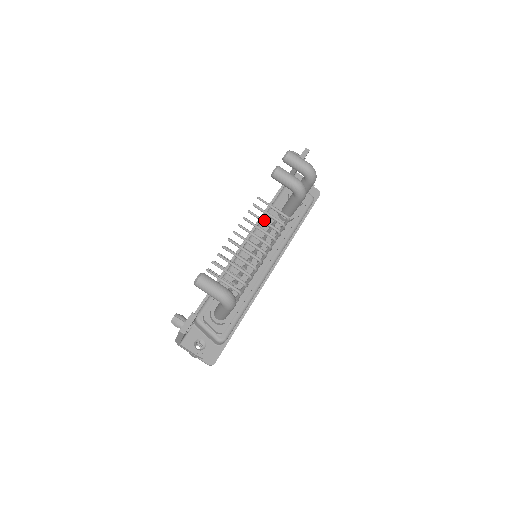
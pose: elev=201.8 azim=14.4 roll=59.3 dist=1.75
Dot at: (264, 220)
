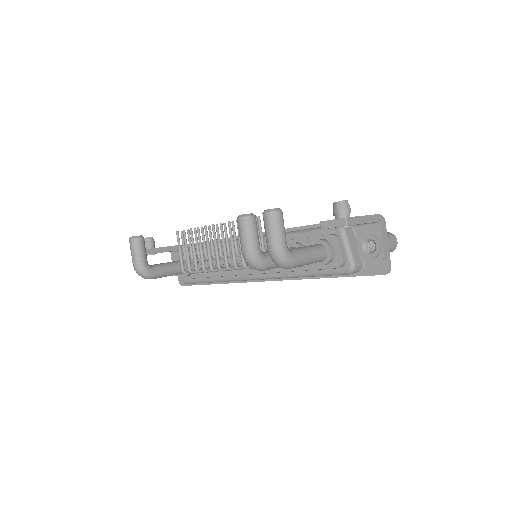
Dot at: occluded
